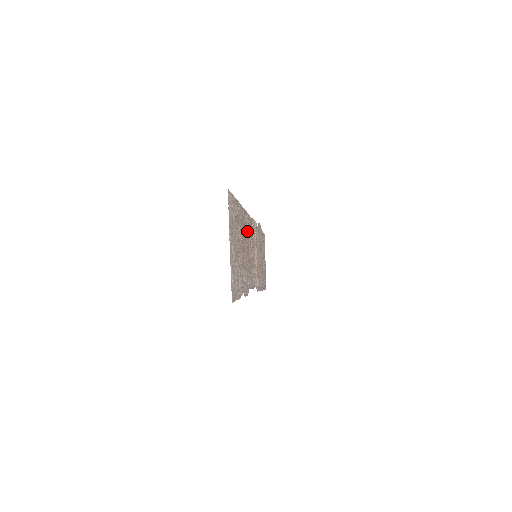
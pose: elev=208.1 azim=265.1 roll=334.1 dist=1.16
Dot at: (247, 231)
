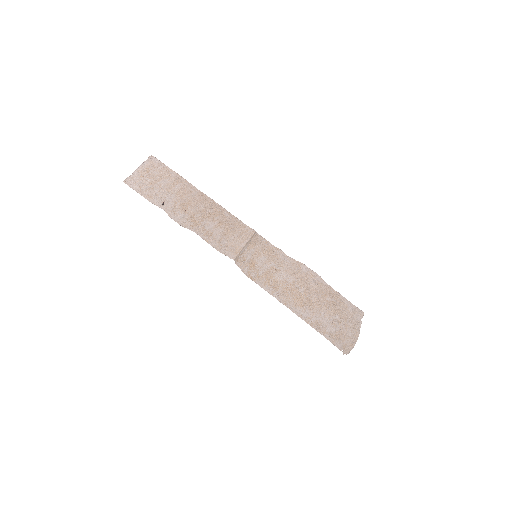
Dot at: (212, 211)
